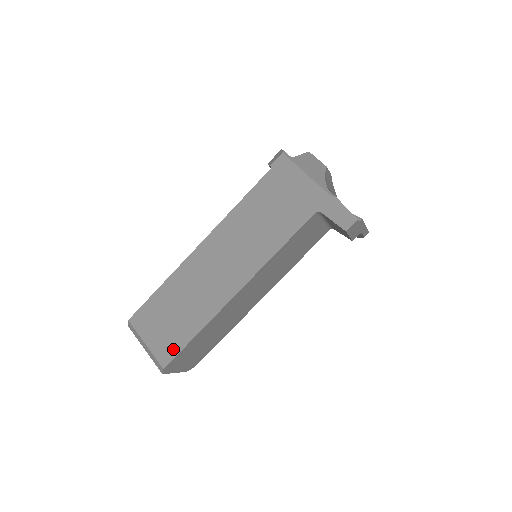
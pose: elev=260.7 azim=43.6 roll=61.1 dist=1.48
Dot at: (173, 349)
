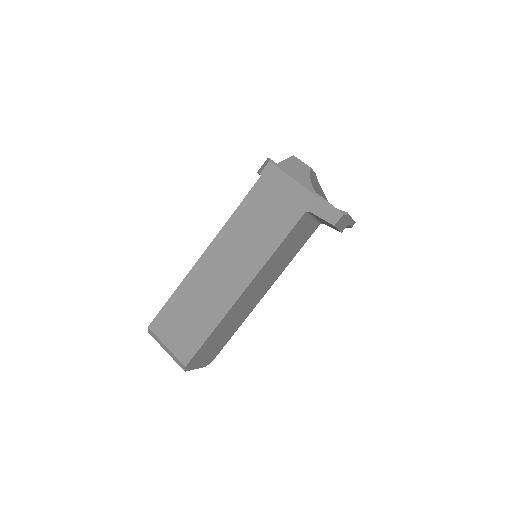
Dot at: (192, 348)
